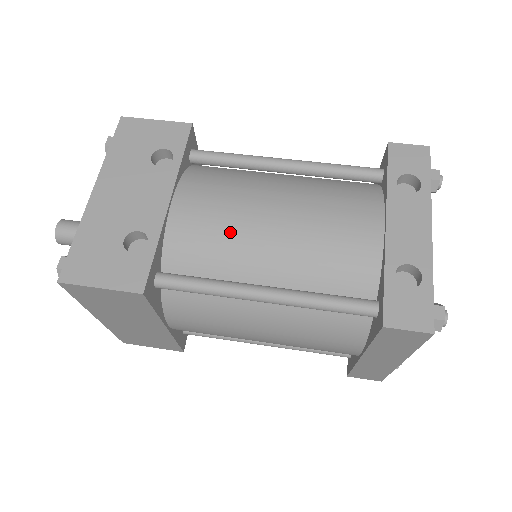
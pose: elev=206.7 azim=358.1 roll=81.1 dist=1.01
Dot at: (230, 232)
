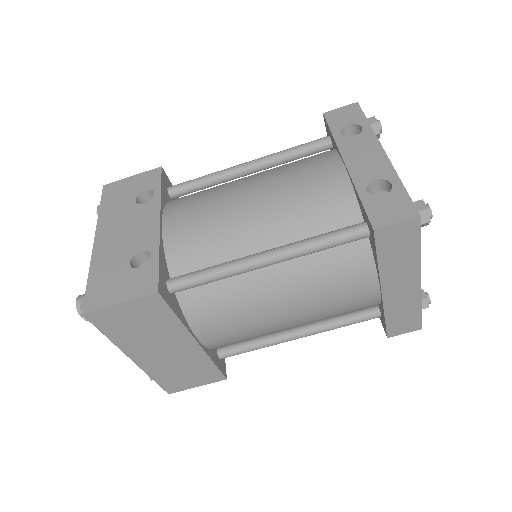
Dot at: (218, 223)
